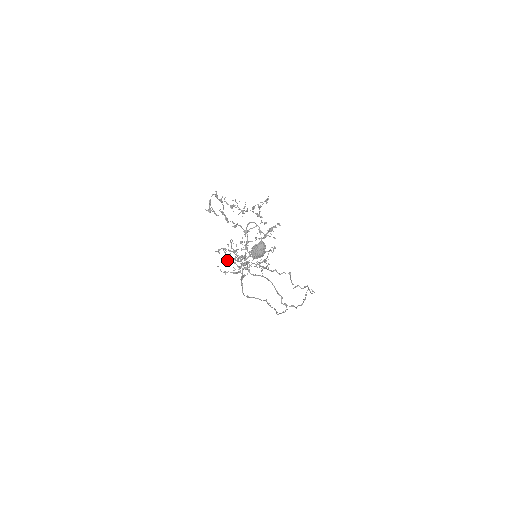
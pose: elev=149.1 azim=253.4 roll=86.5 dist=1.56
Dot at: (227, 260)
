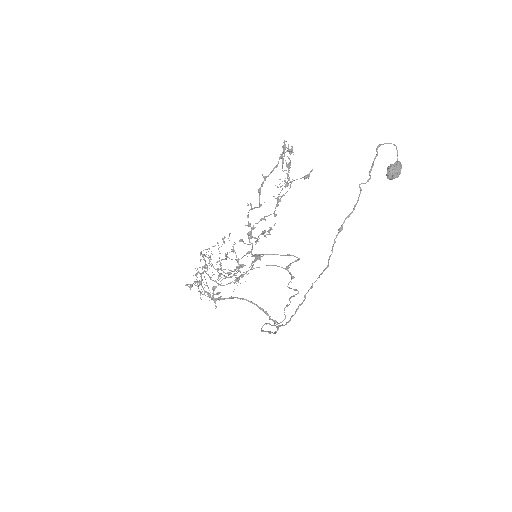
Dot at: occluded
